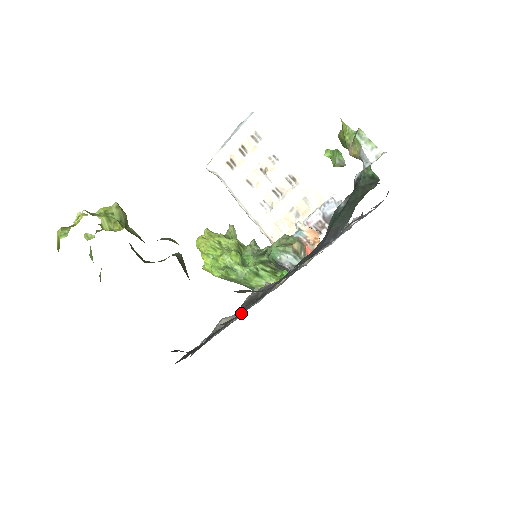
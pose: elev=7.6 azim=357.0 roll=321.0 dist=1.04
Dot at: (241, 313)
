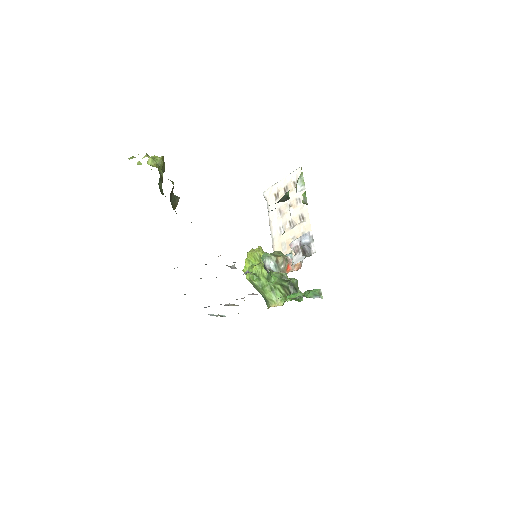
Dot at: occluded
